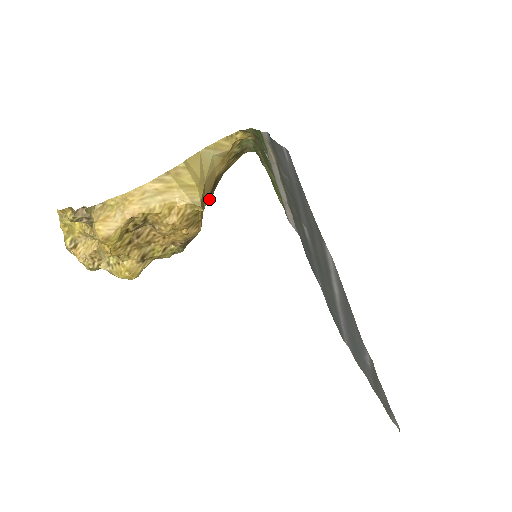
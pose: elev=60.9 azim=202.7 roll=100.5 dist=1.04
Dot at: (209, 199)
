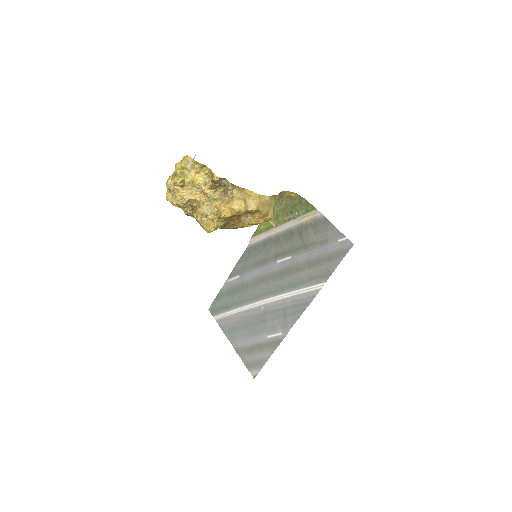
Dot at: occluded
